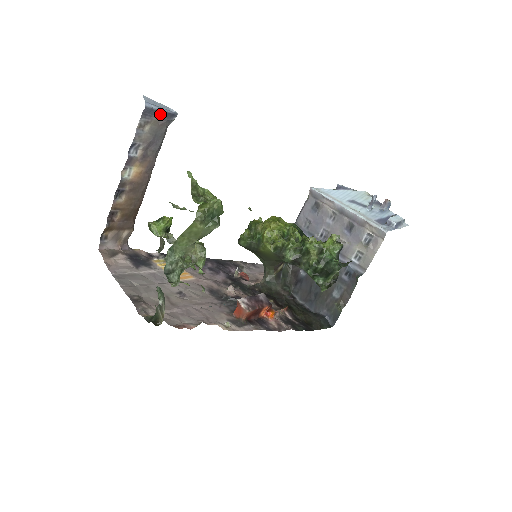
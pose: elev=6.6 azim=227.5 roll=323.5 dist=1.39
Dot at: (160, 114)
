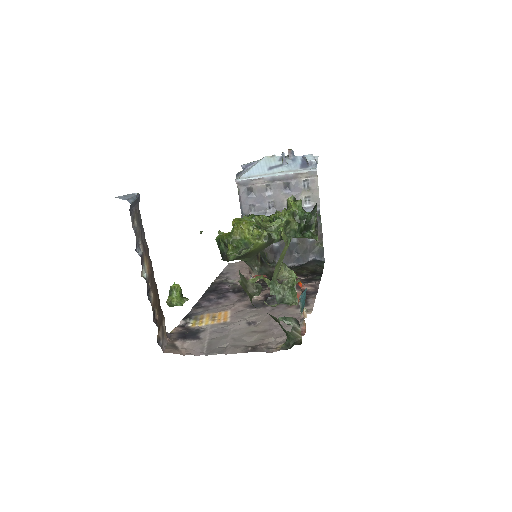
Dot at: (134, 203)
